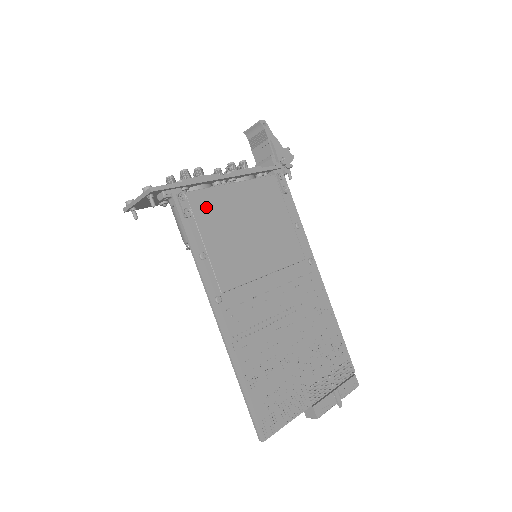
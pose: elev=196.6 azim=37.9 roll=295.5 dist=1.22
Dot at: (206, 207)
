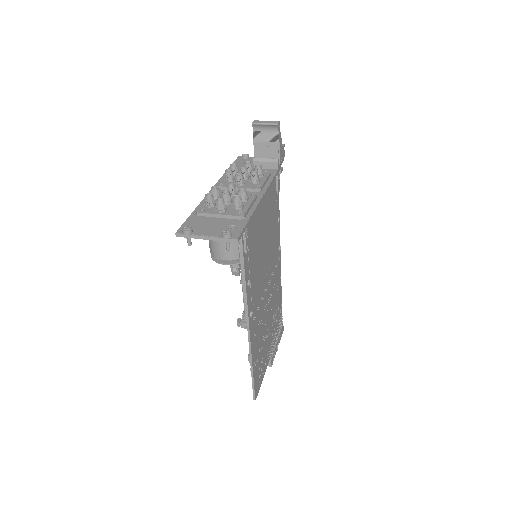
Dot at: (252, 235)
